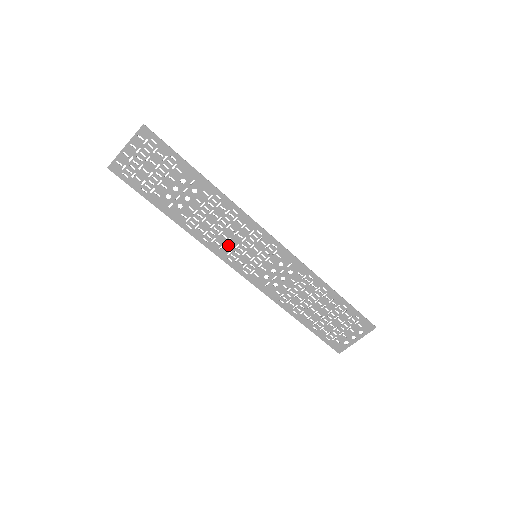
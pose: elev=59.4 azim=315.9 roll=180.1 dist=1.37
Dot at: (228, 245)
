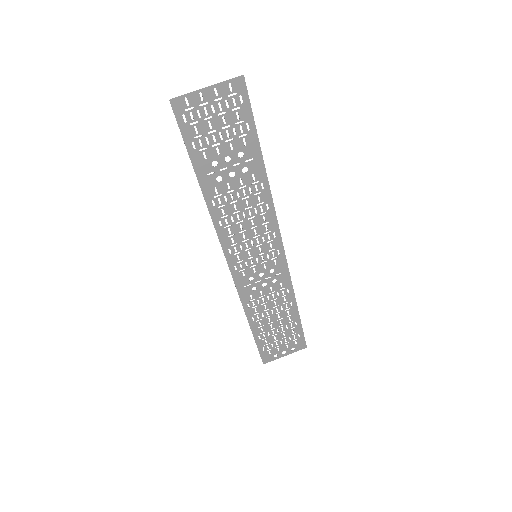
Dot at: (238, 236)
